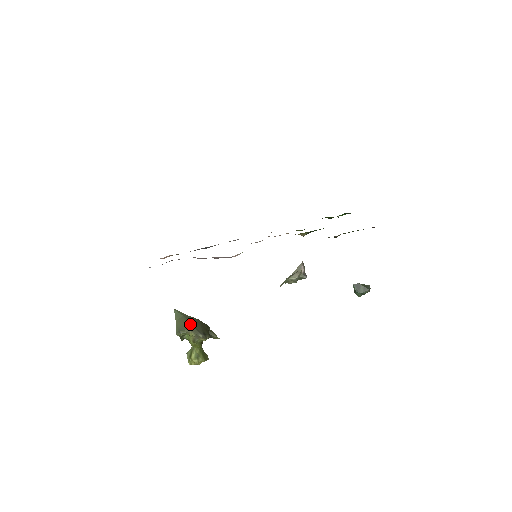
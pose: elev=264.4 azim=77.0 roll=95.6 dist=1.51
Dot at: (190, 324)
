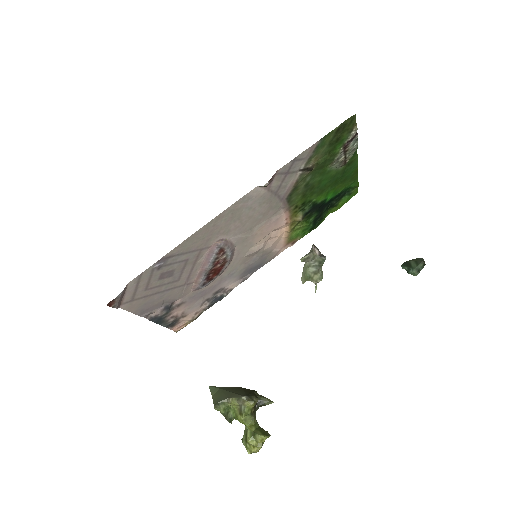
Dot at: (229, 392)
